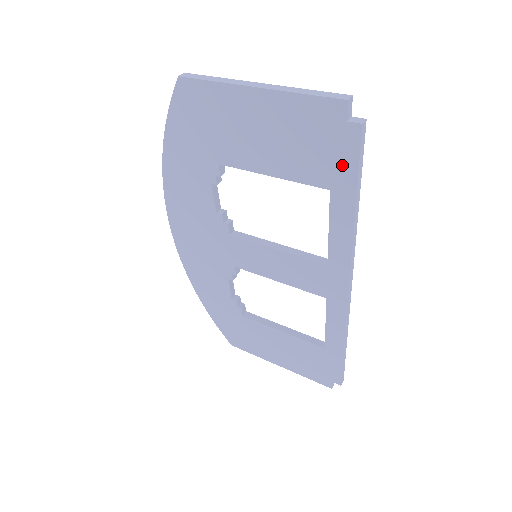
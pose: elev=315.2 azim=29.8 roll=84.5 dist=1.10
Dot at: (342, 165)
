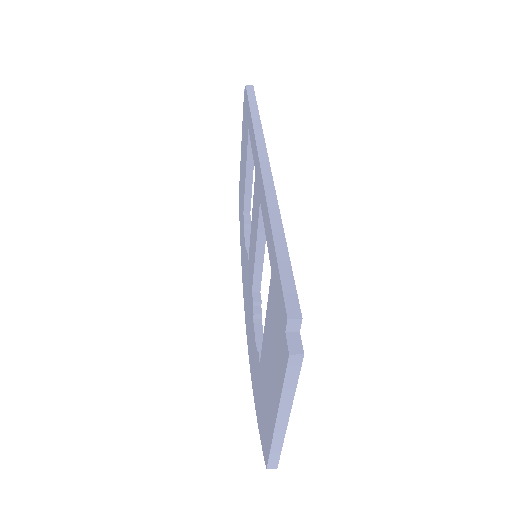
Dot at: (247, 110)
